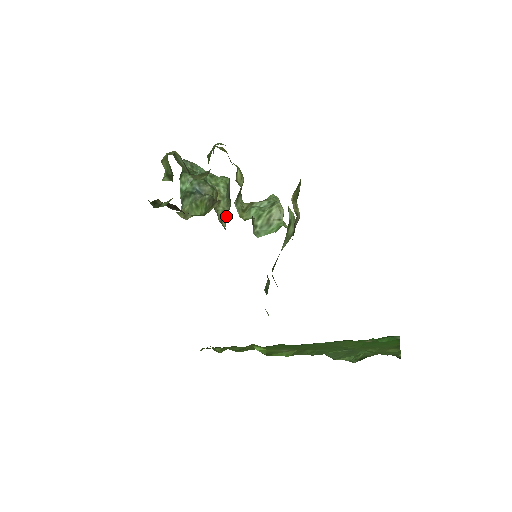
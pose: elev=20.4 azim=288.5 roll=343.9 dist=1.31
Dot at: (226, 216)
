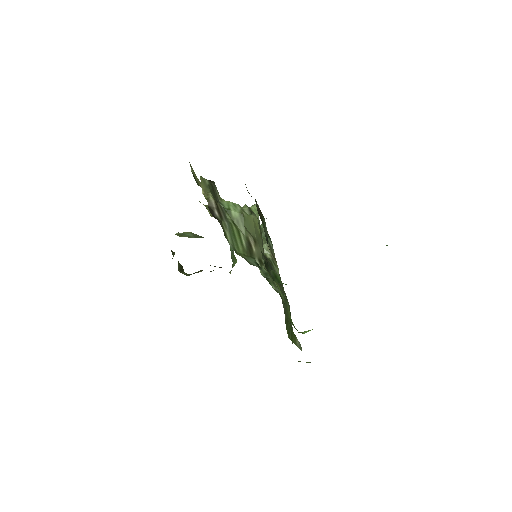
Dot at: (268, 250)
